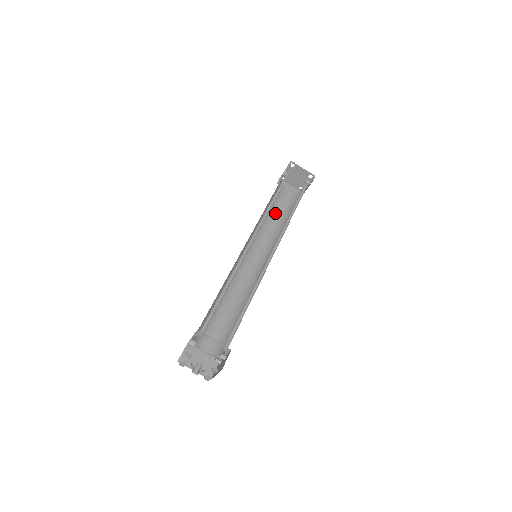
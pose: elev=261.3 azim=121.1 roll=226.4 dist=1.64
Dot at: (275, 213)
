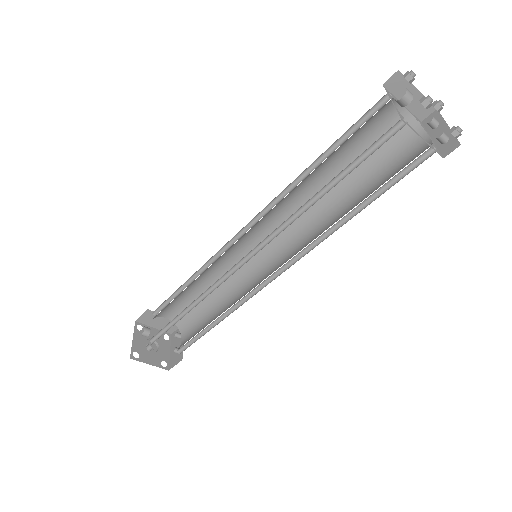
Dot at: (339, 160)
